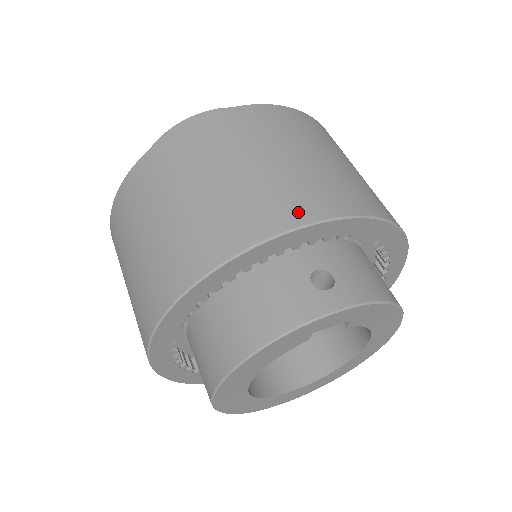
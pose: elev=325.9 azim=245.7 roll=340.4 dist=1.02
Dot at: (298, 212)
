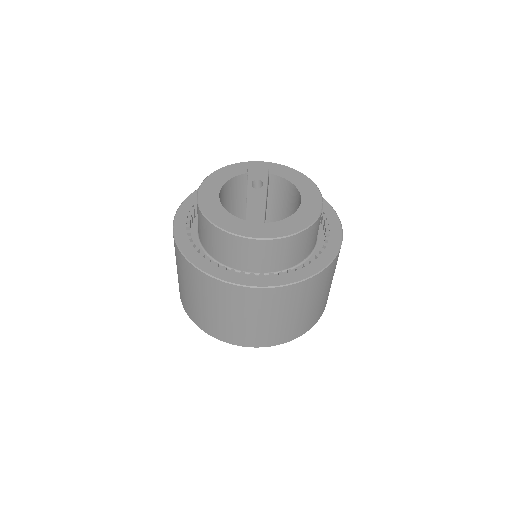
Dot at: occluded
